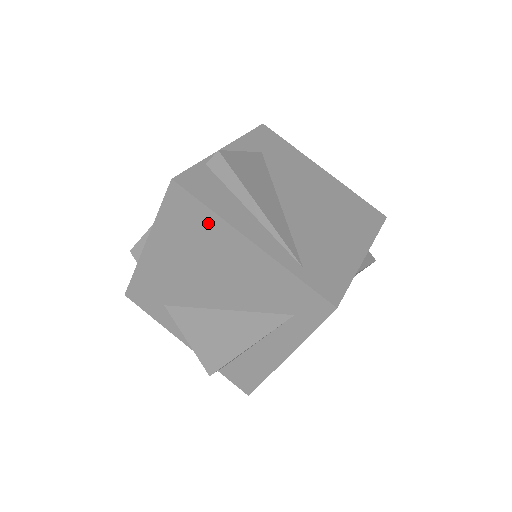
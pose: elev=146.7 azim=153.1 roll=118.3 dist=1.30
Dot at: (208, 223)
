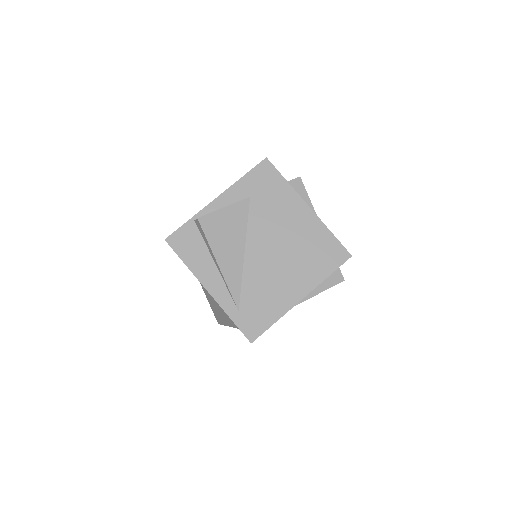
Dot at: occluded
